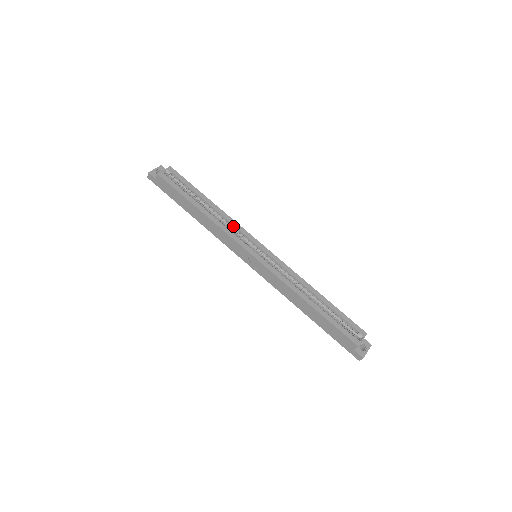
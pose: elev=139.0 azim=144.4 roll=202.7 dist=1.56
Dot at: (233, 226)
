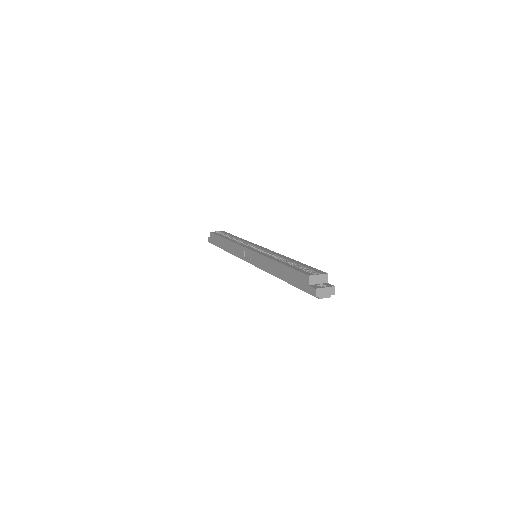
Dot at: (246, 243)
